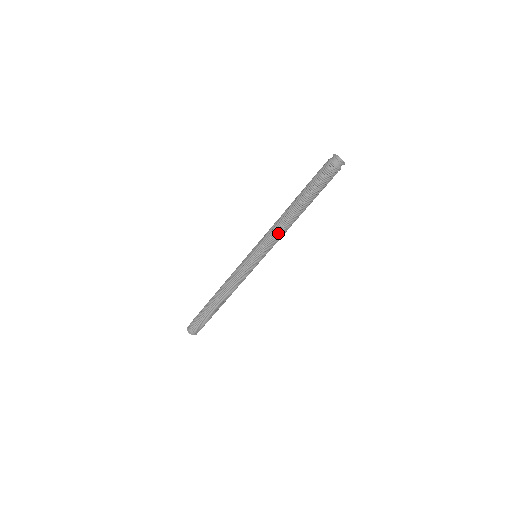
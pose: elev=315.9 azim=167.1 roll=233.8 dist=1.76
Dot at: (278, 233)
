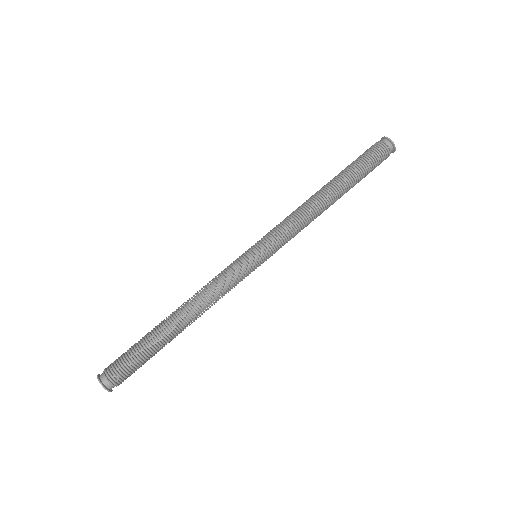
Dot at: (301, 224)
